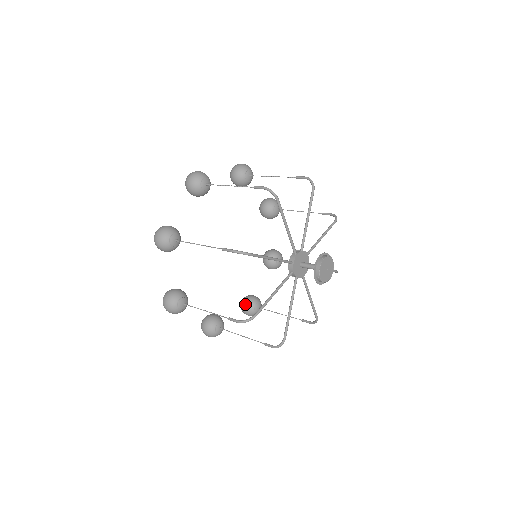
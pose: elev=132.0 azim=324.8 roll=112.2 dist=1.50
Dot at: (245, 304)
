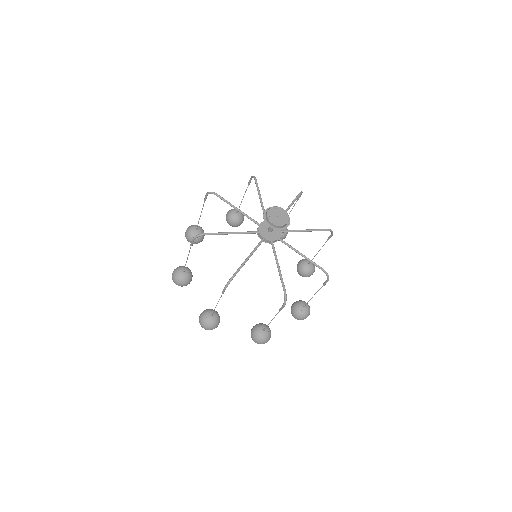
Dot at: (301, 273)
